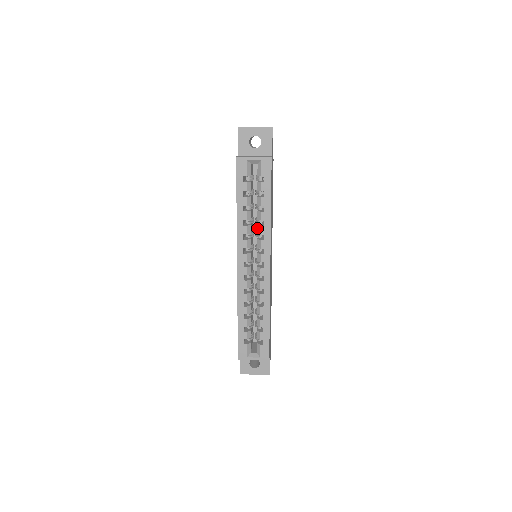
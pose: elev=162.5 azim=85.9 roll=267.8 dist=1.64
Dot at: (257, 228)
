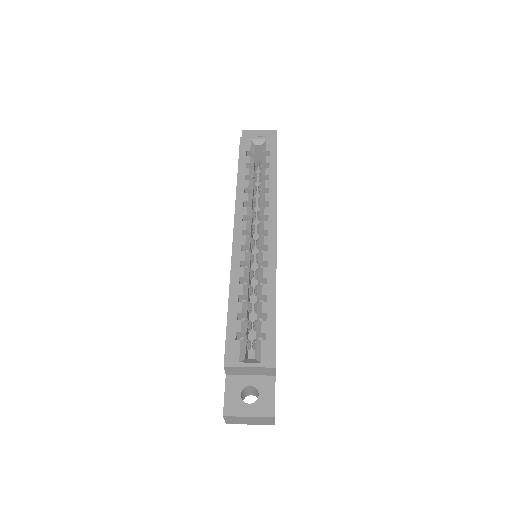
Dot at: (260, 199)
